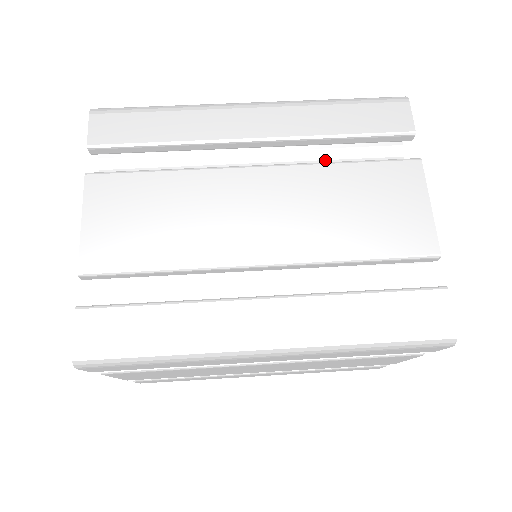
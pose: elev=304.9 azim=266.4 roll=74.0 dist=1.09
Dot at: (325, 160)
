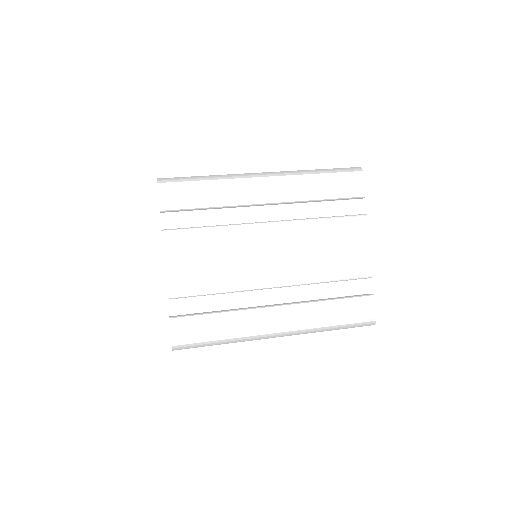
Dot at: occluded
